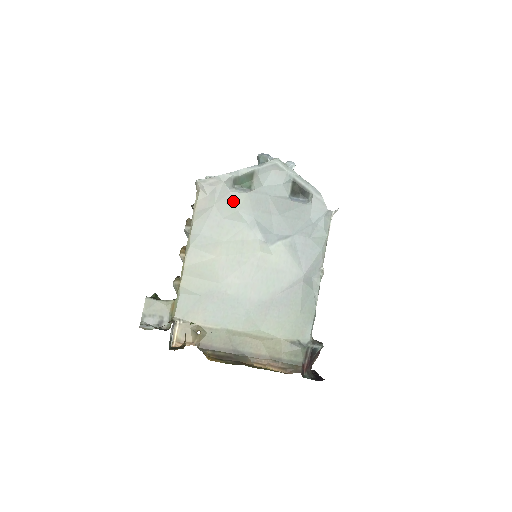
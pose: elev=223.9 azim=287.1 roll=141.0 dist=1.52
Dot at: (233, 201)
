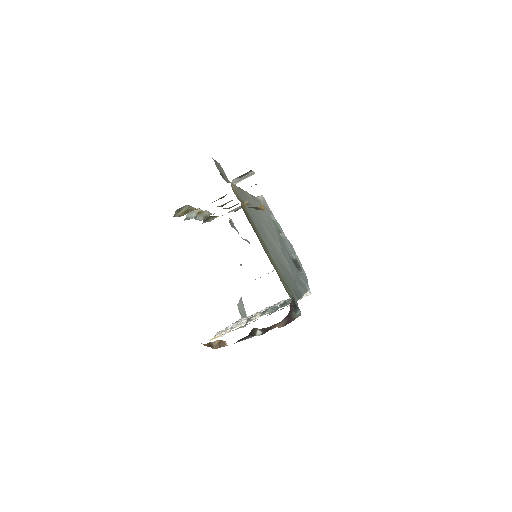
Dot at: (271, 222)
